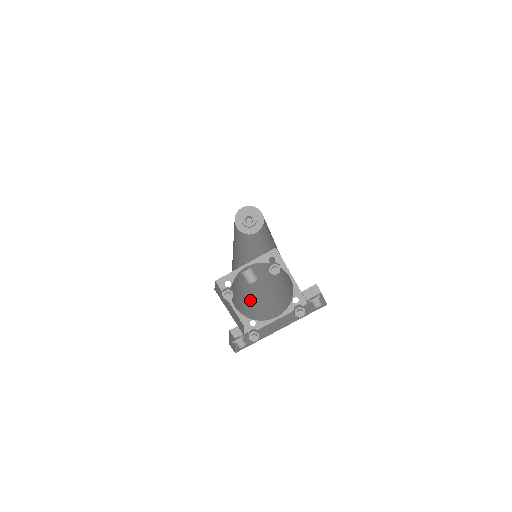
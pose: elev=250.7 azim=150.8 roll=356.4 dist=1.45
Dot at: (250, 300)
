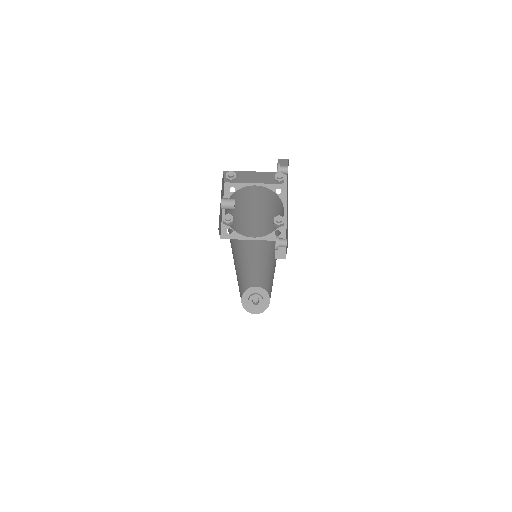
Dot at: occluded
